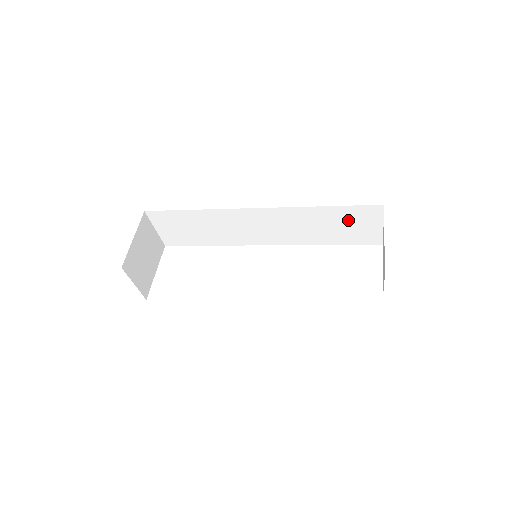
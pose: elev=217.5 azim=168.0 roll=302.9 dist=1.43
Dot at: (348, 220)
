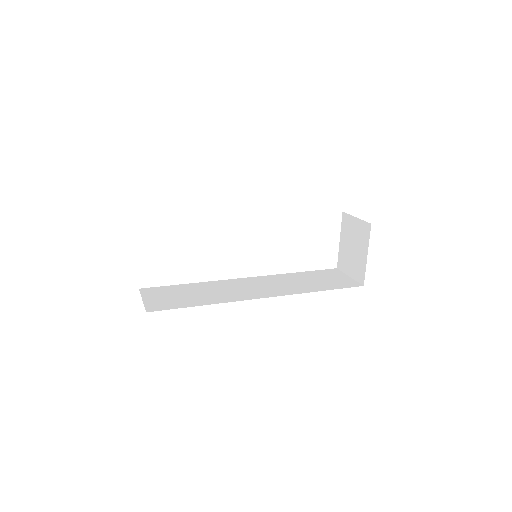
Dot at: occluded
